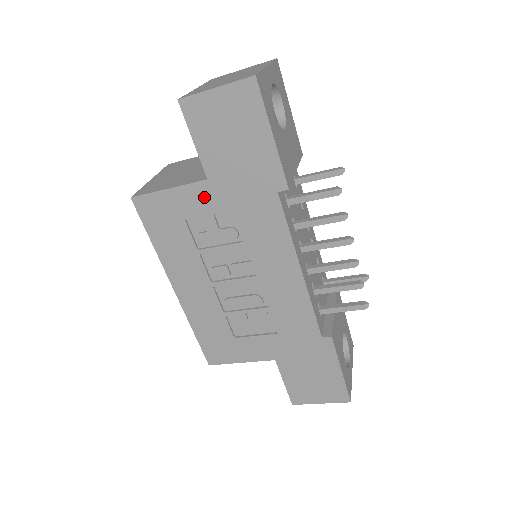
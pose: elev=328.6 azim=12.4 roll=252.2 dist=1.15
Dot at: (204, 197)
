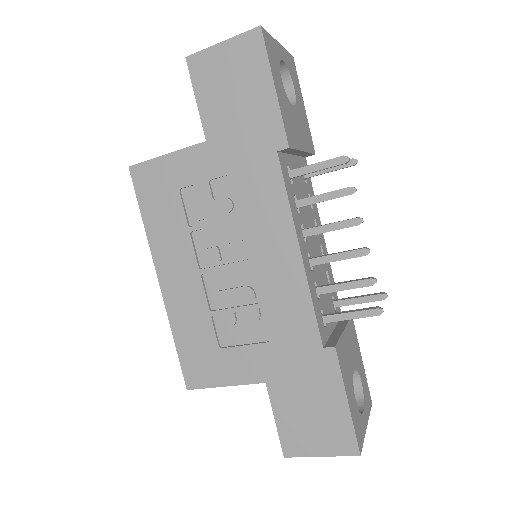
Dot at: (201, 162)
